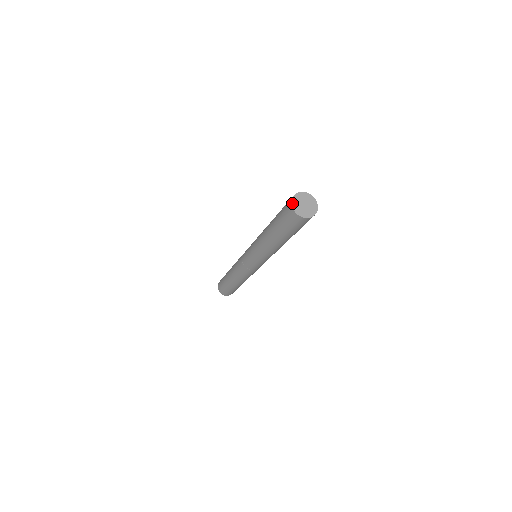
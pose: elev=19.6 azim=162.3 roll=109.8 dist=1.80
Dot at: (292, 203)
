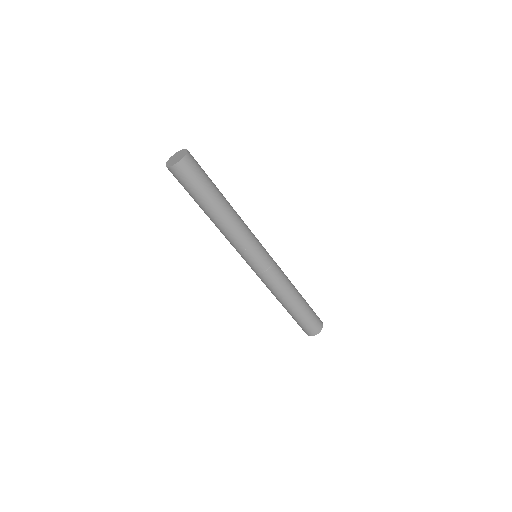
Dot at: (169, 166)
